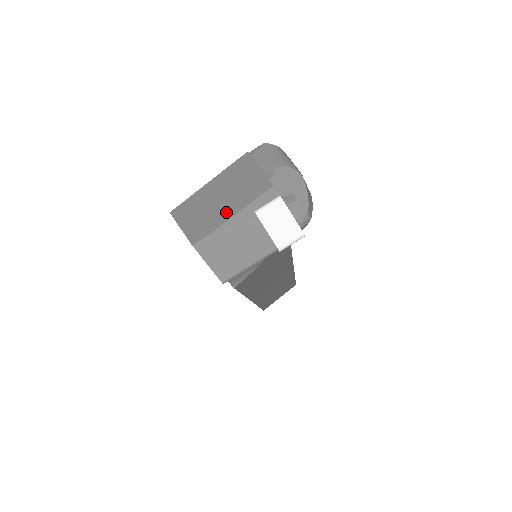
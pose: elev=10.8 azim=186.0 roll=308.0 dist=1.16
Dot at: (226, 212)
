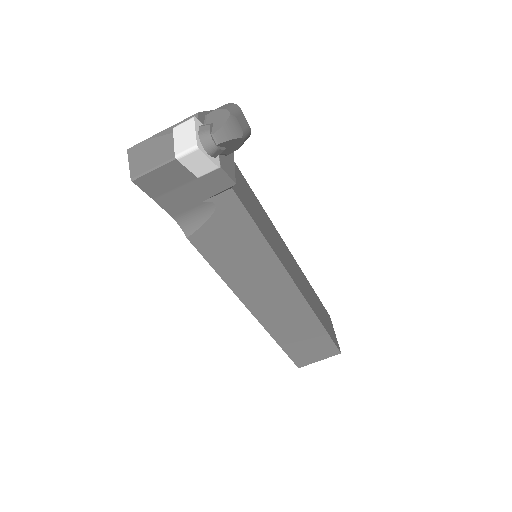
Dot at: occluded
